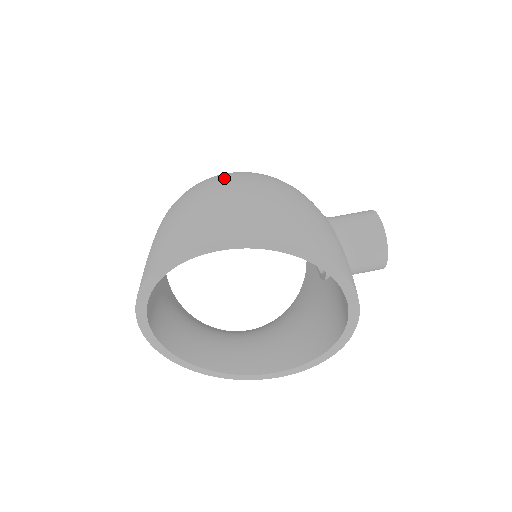
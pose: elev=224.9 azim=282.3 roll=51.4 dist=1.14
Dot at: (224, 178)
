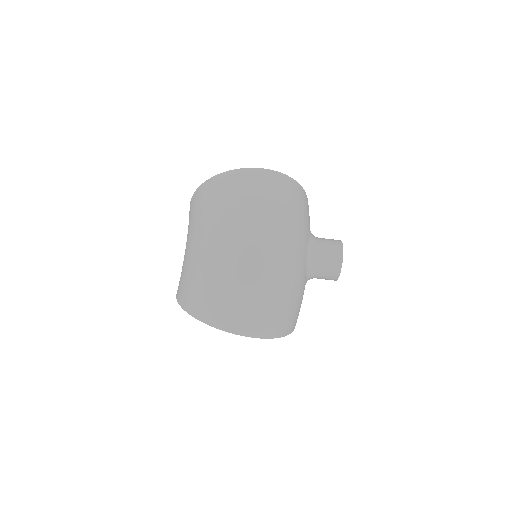
Dot at: (246, 248)
